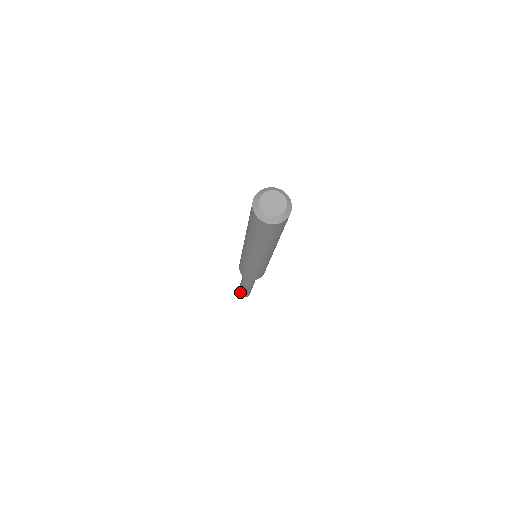
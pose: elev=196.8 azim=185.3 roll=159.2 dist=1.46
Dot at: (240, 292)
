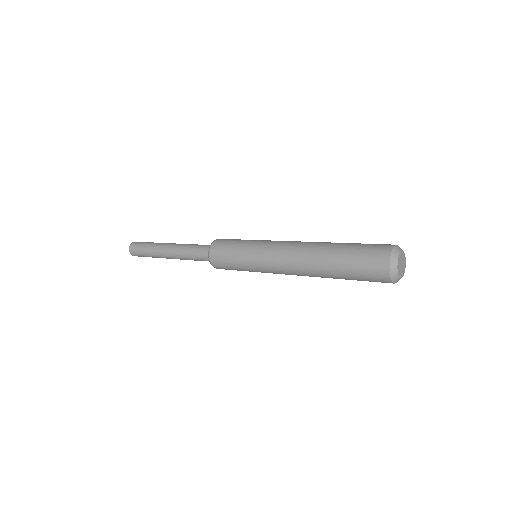
Dot at: (138, 247)
